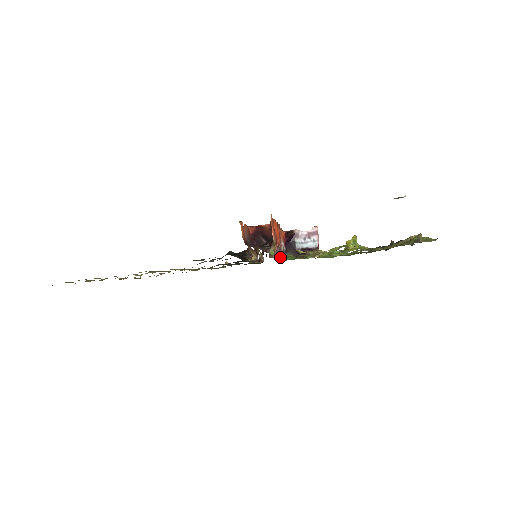
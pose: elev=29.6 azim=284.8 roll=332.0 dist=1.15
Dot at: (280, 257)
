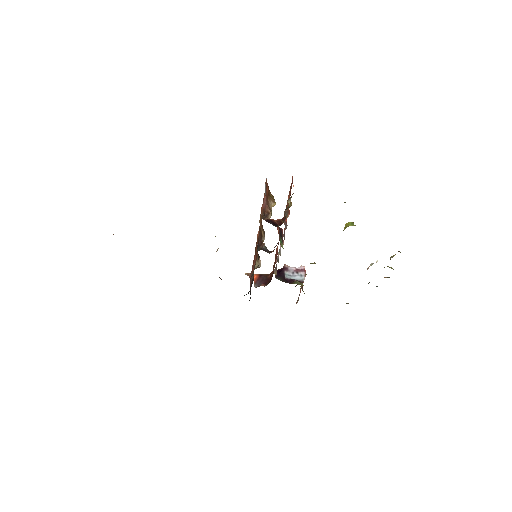
Dot at: occluded
